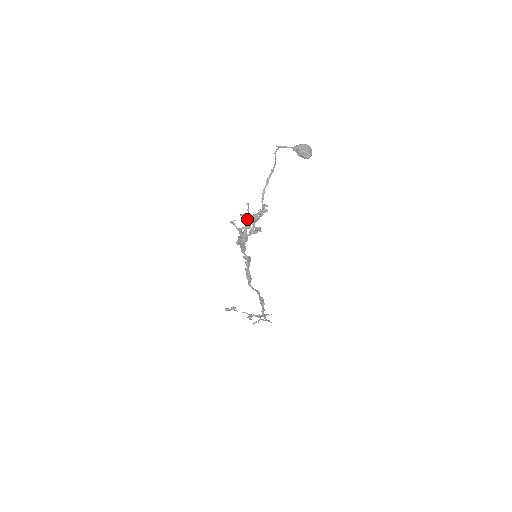
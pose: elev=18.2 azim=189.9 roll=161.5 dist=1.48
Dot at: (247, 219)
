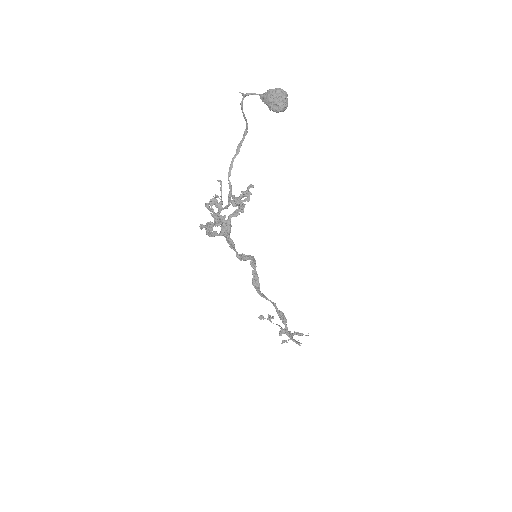
Dot at: (216, 202)
